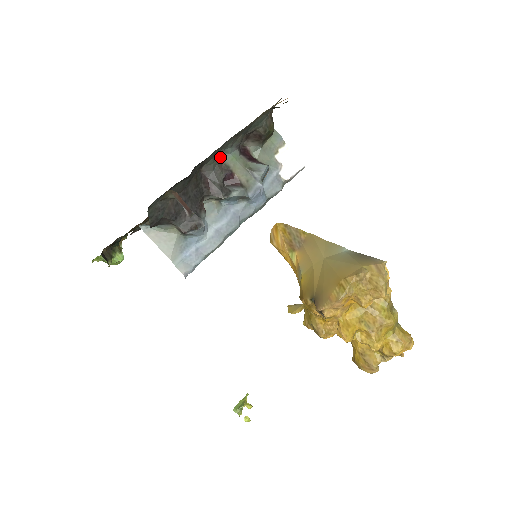
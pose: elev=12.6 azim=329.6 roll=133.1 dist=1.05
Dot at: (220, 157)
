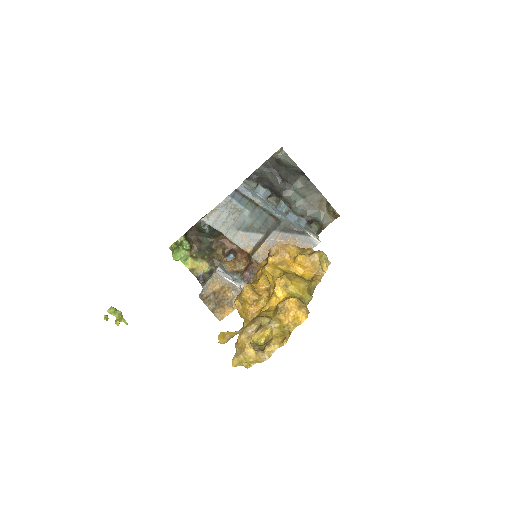
Dot at: (292, 206)
